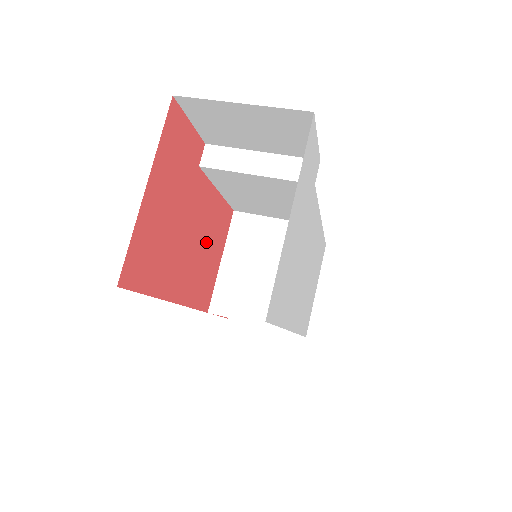
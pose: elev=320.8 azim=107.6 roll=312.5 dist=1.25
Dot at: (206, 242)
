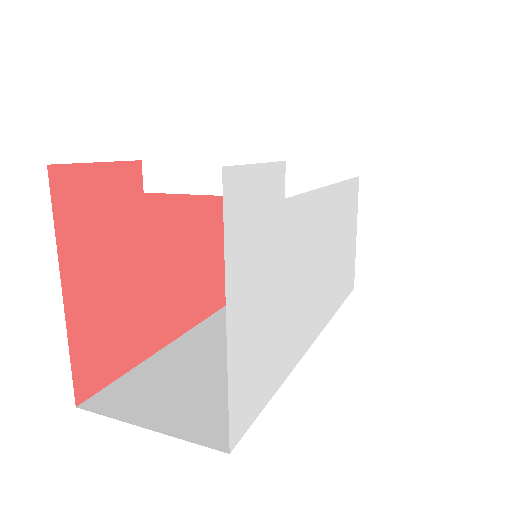
Dot at: (197, 248)
